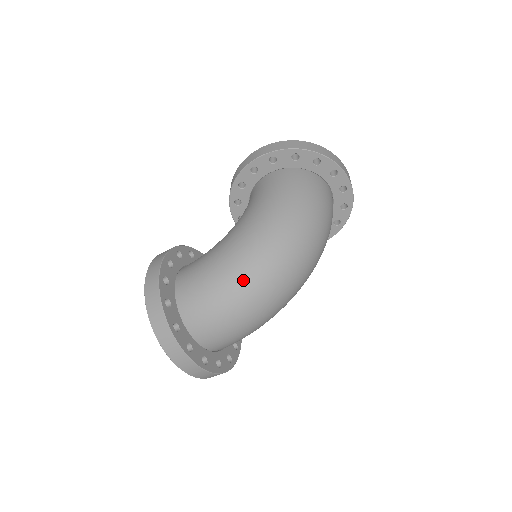
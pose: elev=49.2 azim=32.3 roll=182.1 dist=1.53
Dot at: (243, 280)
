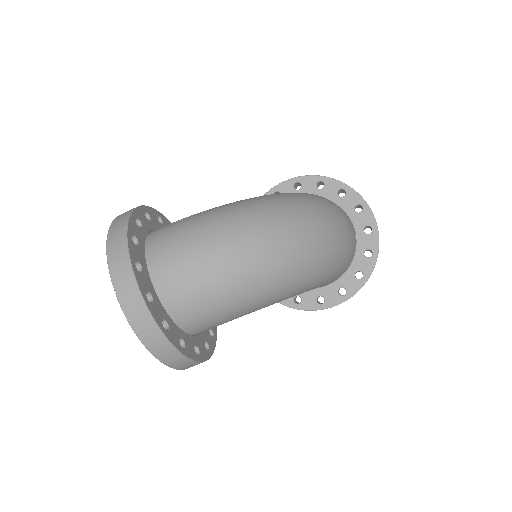
Dot at: (231, 216)
